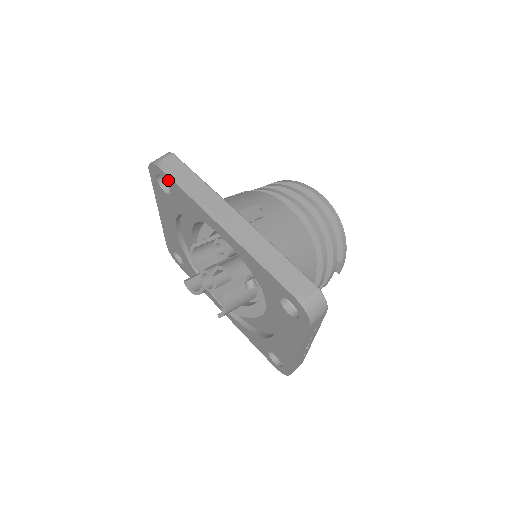
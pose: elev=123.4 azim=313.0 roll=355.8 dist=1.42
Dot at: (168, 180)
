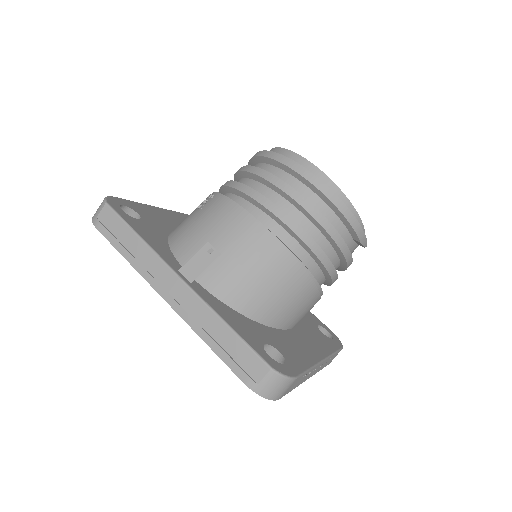
Dot at: occluded
